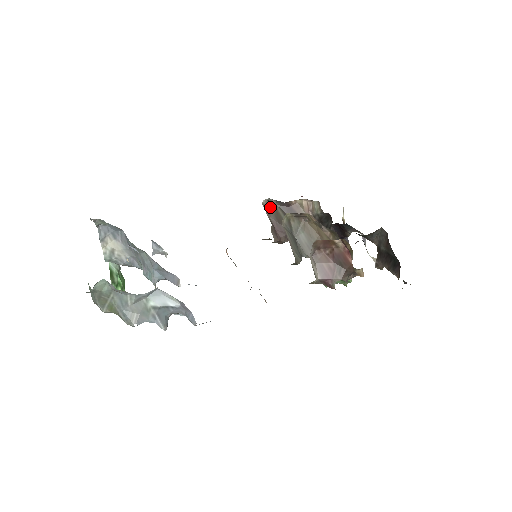
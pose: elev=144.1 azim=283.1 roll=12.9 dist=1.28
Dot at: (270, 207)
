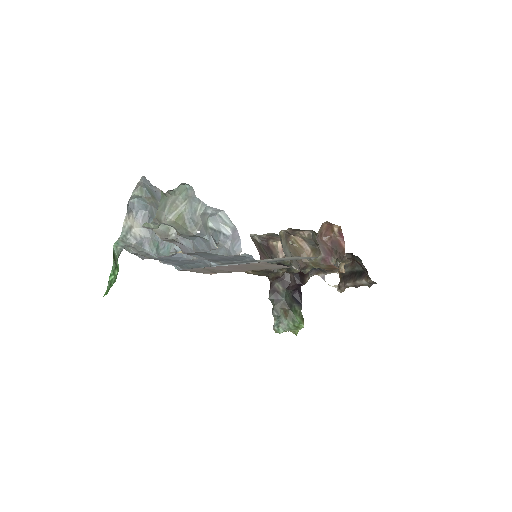
Dot at: (255, 241)
